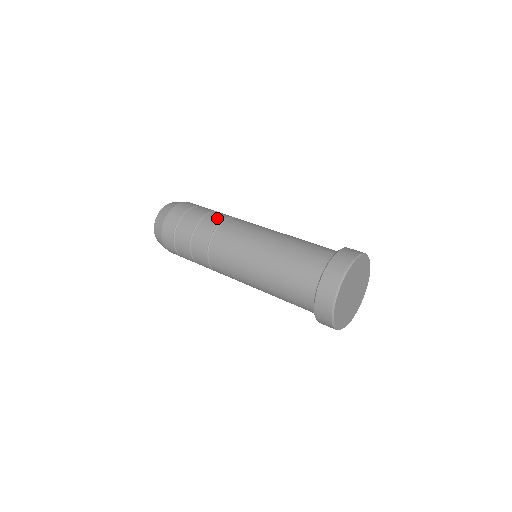
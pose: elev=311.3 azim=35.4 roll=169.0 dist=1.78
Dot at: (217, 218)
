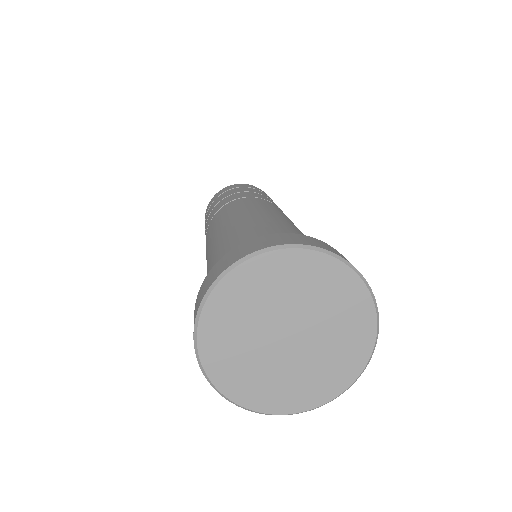
Dot at: (246, 194)
